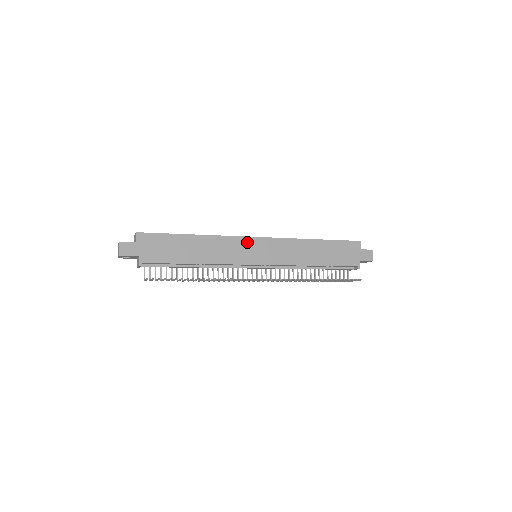
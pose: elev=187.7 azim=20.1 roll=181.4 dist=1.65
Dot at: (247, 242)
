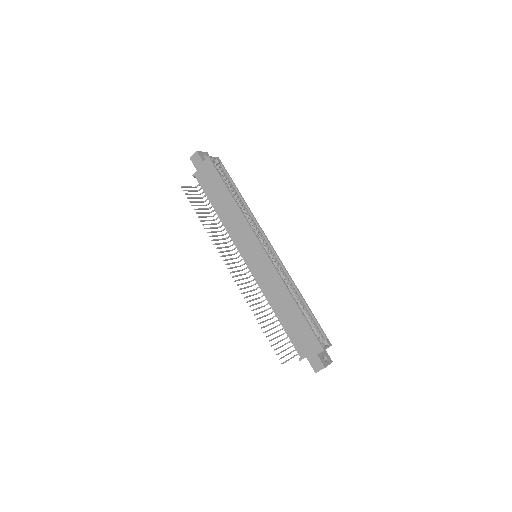
Dot at: (253, 240)
